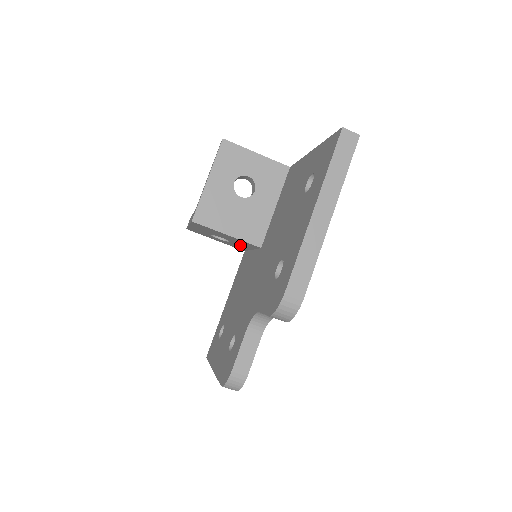
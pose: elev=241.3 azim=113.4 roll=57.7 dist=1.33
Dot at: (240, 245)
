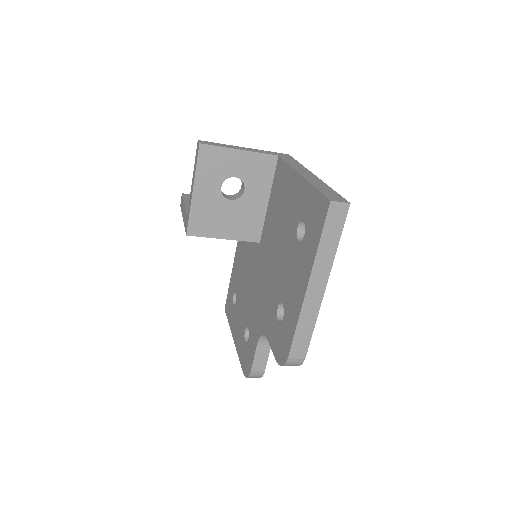
Dot at: occluded
